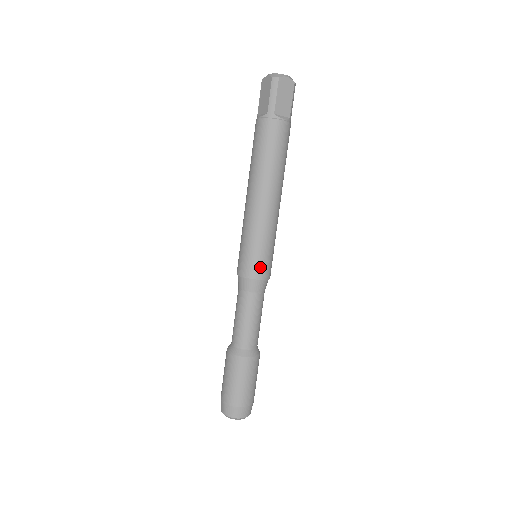
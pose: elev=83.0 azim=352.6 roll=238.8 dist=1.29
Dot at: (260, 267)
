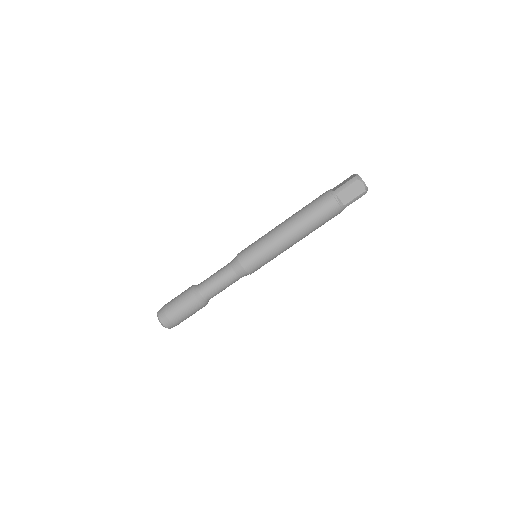
Dot at: occluded
